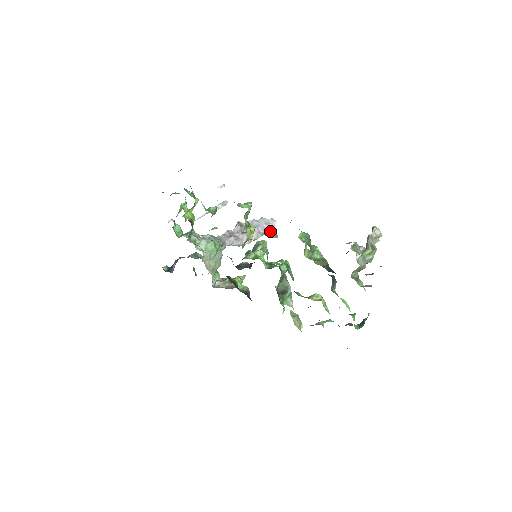
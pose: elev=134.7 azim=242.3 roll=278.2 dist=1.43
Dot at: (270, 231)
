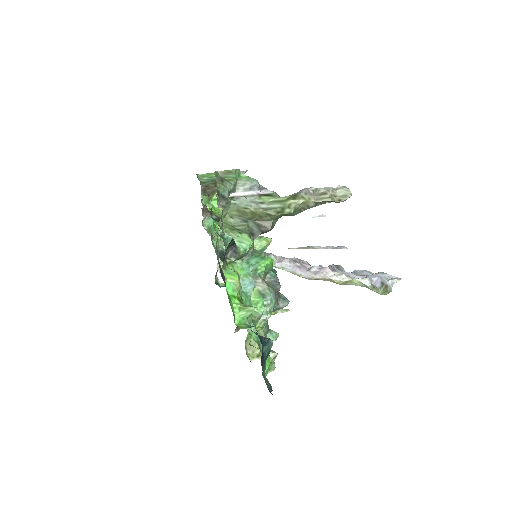
Dot at: (378, 285)
